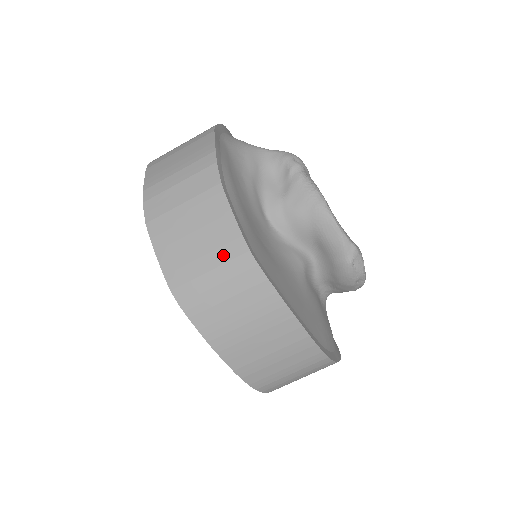
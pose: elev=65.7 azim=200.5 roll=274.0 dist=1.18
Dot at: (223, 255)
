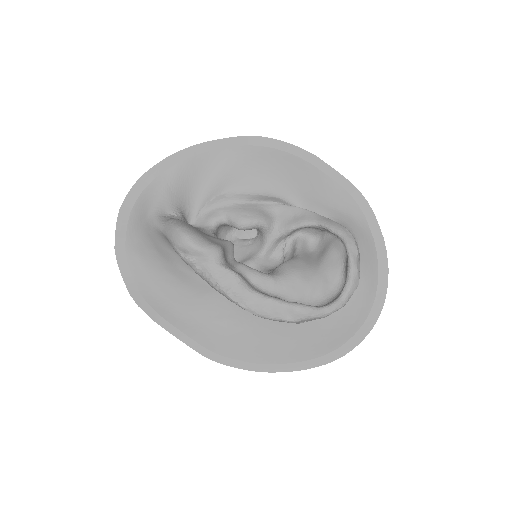
Dot at: occluded
